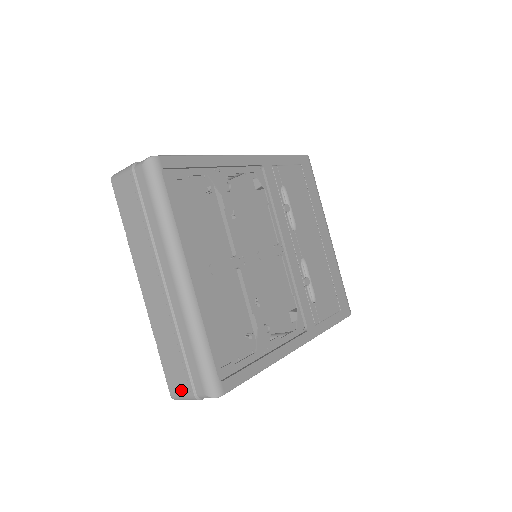
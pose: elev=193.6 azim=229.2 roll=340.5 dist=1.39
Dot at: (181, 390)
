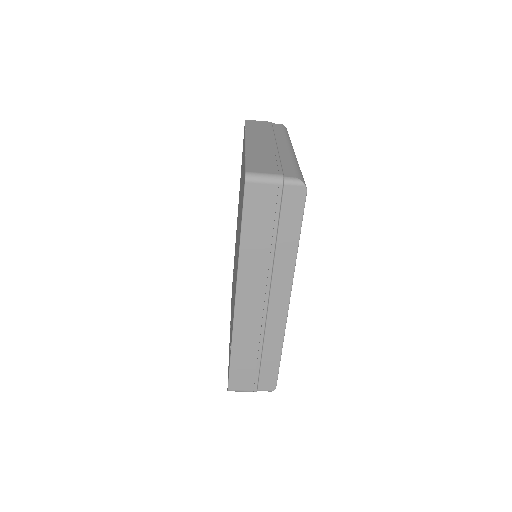
Dot at: (265, 171)
